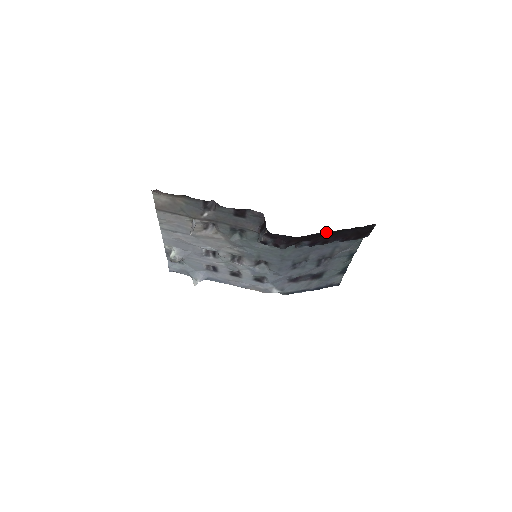
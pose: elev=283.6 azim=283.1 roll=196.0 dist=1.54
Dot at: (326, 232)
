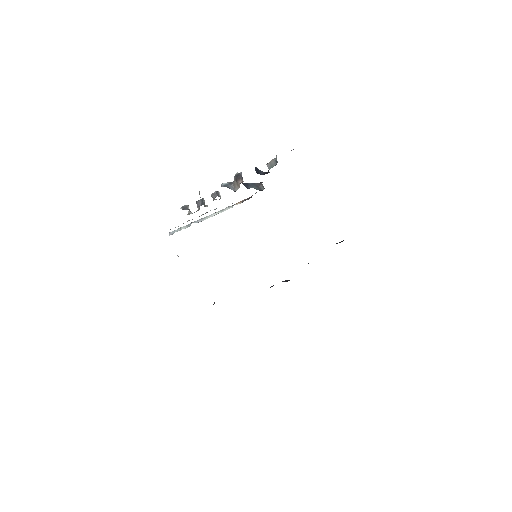
Dot at: occluded
